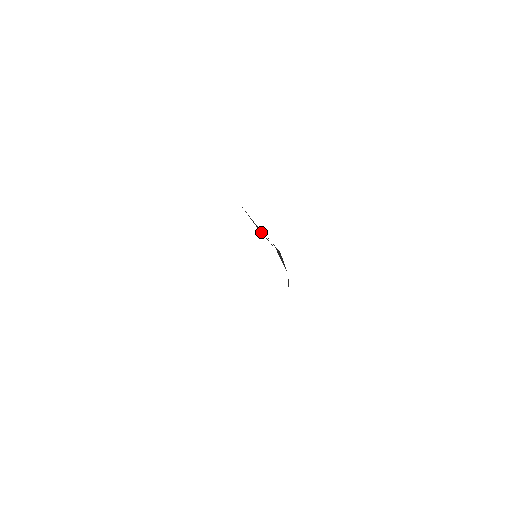
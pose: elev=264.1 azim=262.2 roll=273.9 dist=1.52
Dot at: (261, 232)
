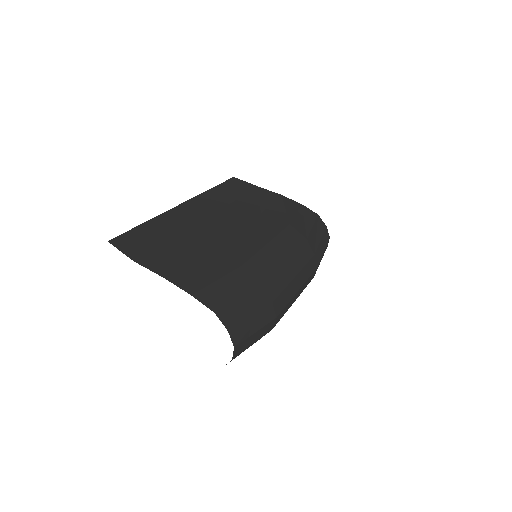
Dot at: (270, 215)
